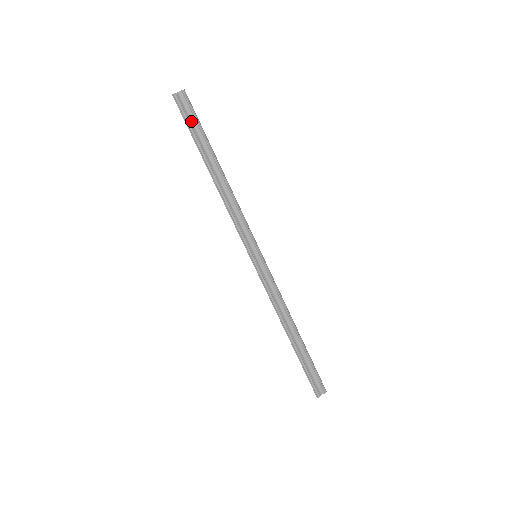
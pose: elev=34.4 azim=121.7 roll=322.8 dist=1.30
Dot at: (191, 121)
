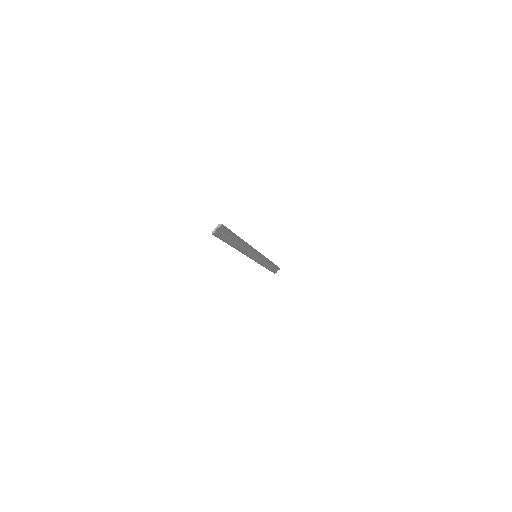
Dot at: (224, 235)
